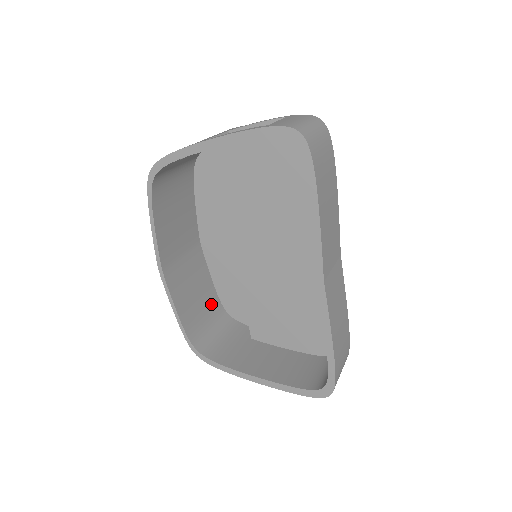
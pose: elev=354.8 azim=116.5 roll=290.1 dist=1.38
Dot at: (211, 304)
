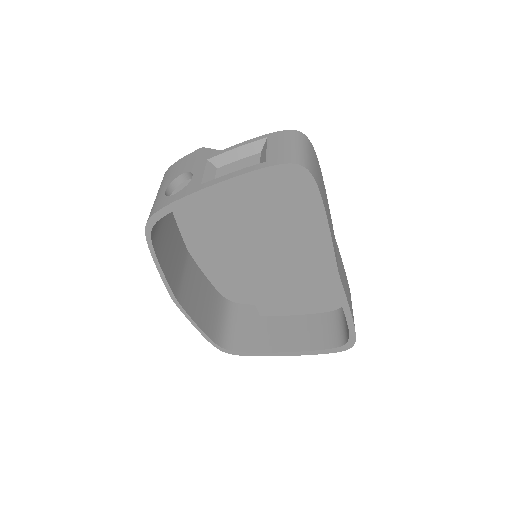
Dot at: (215, 301)
